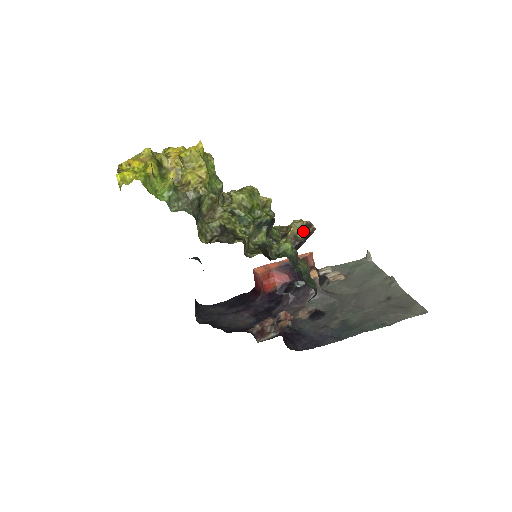
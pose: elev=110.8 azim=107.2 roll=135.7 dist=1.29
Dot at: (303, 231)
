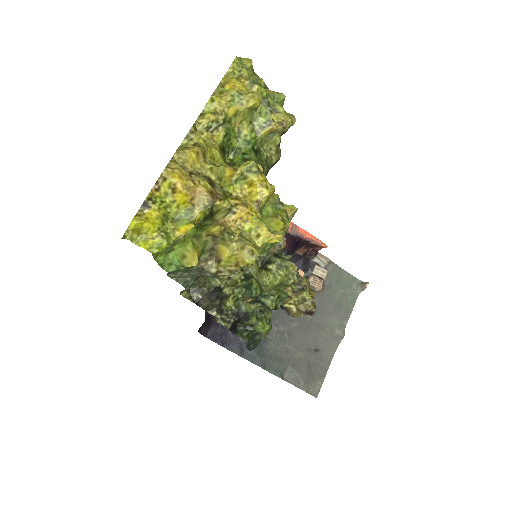
Dot at: (298, 316)
